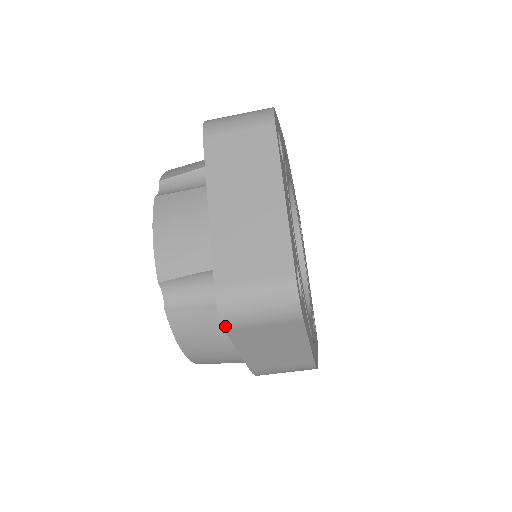
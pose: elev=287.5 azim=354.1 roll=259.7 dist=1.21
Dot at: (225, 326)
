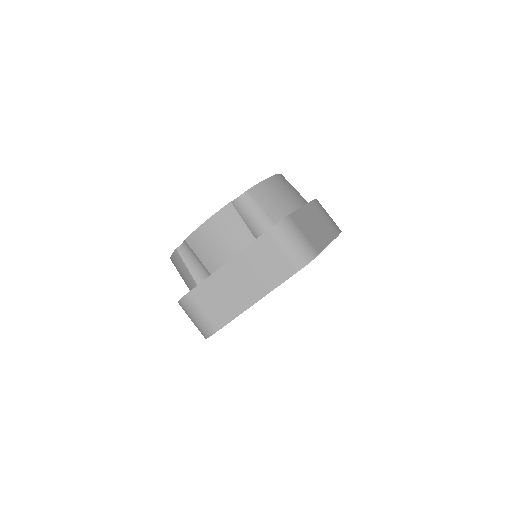
Dot at: occluded
